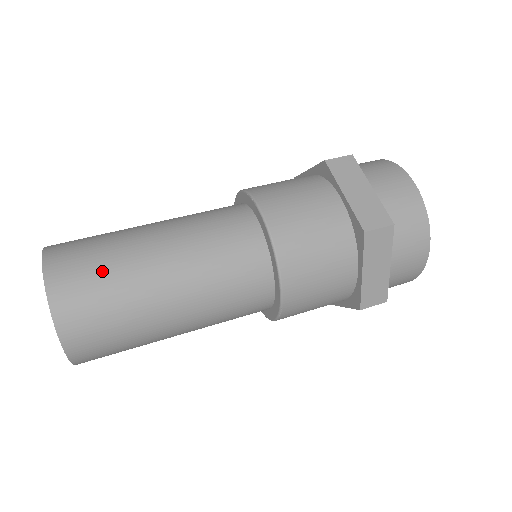
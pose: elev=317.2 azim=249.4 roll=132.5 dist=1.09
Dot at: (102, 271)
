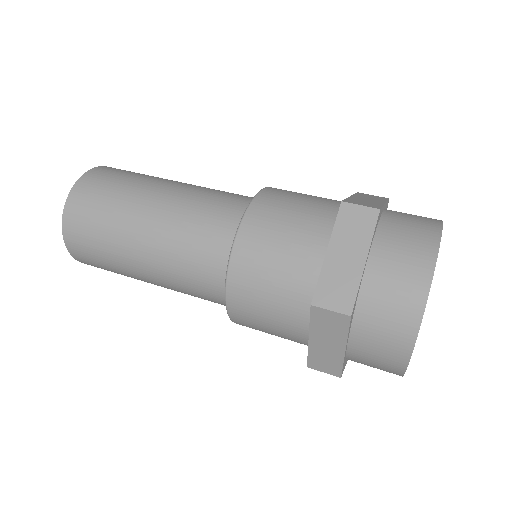
Dot at: (102, 211)
